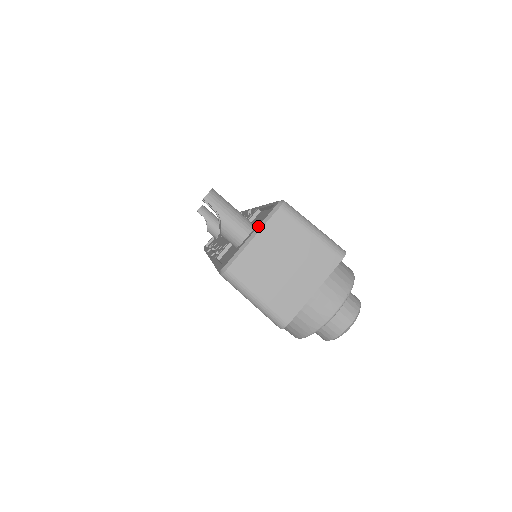
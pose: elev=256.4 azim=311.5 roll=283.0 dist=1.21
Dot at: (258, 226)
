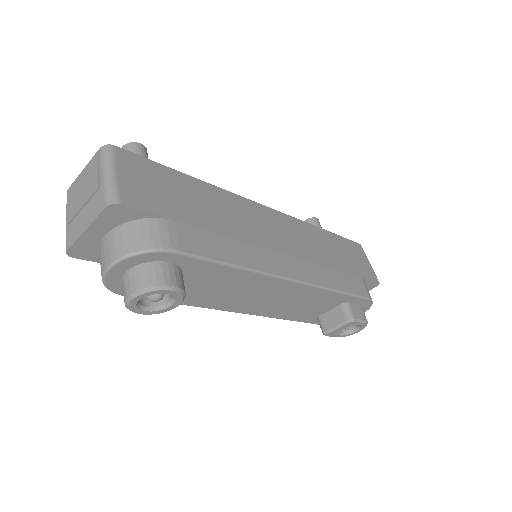
Dot at: occluded
